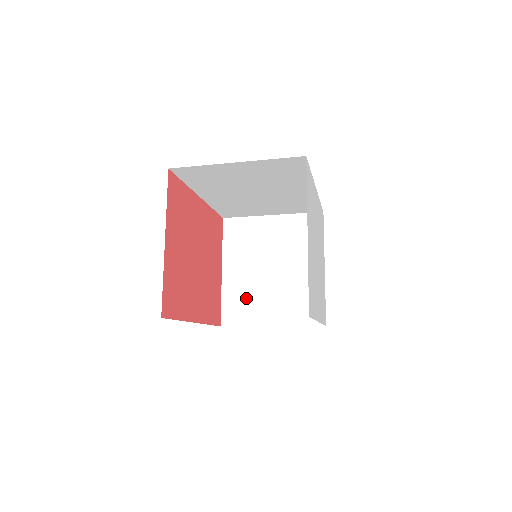
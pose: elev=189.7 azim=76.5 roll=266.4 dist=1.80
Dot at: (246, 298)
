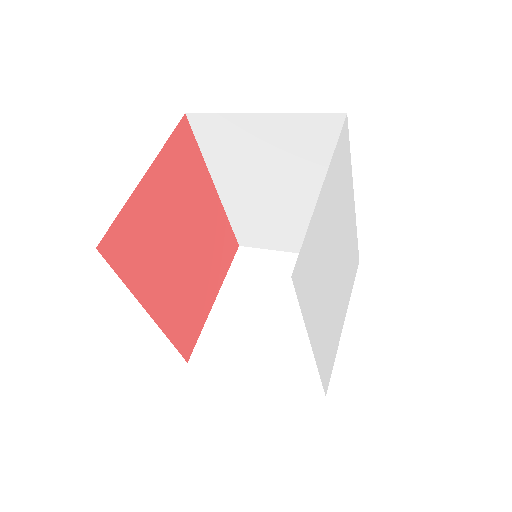
Dot at: (232, 336)
